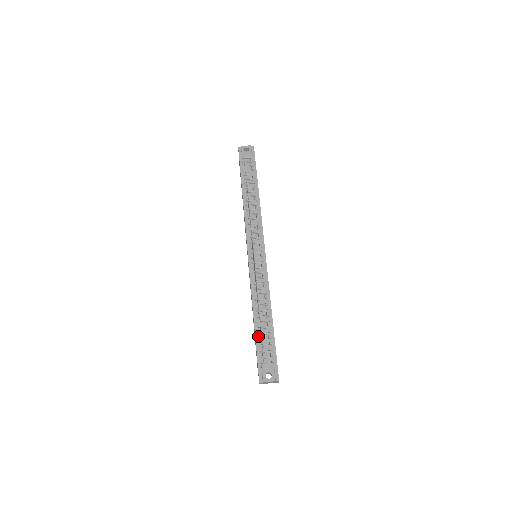
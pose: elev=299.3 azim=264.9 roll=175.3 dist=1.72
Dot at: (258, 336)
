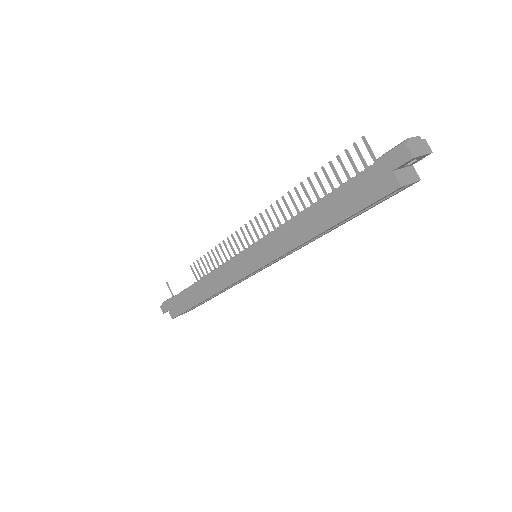
Dot at: (338, 189)
